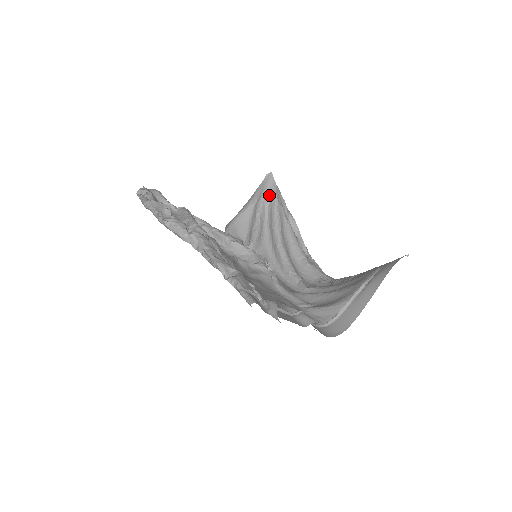
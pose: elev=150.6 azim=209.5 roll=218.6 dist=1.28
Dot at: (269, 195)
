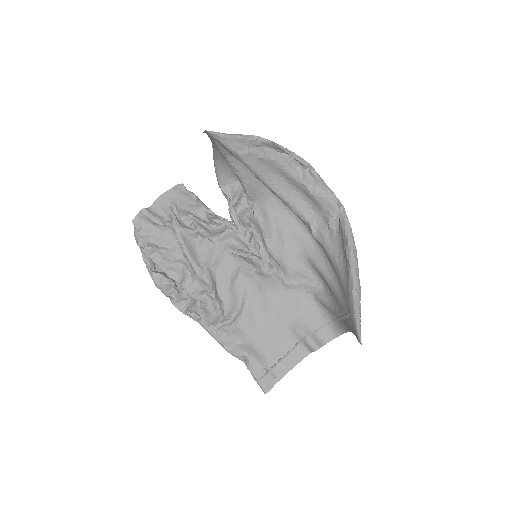
Dot at: (225, 148)
